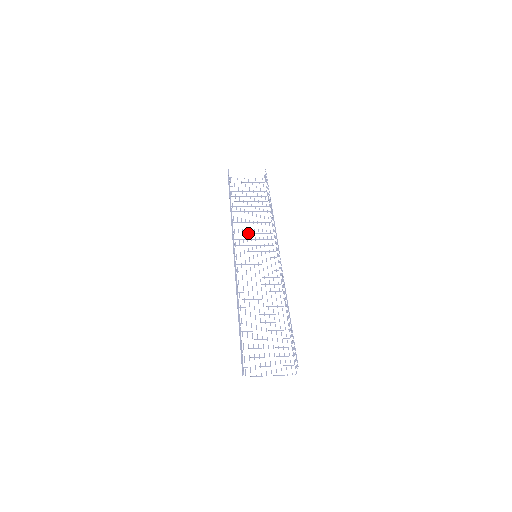
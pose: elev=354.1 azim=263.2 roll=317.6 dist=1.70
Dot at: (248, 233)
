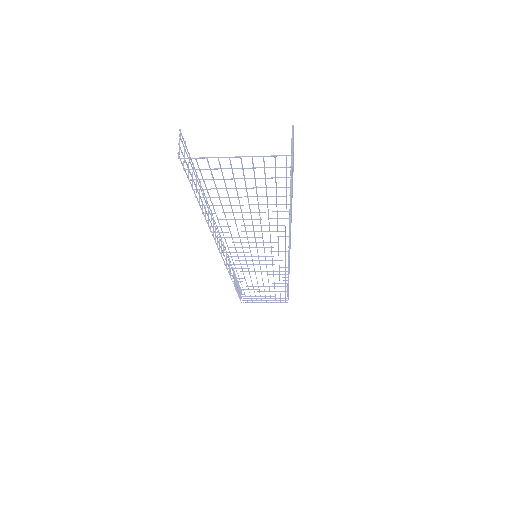
Dot at: occluded
